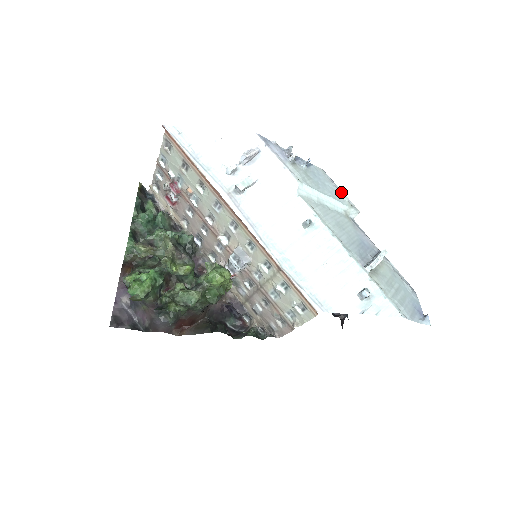
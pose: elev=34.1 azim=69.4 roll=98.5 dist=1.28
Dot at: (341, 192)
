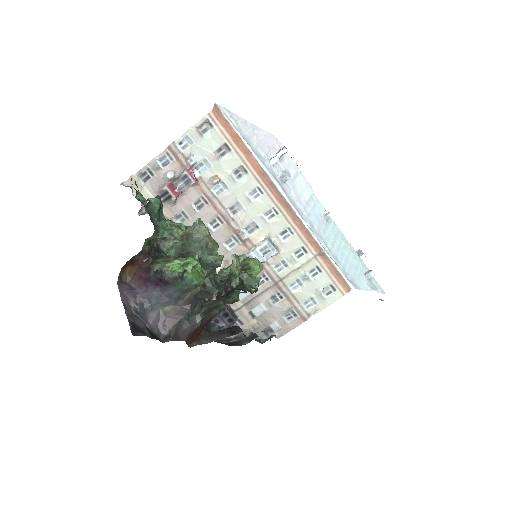
Dot at: occluded
